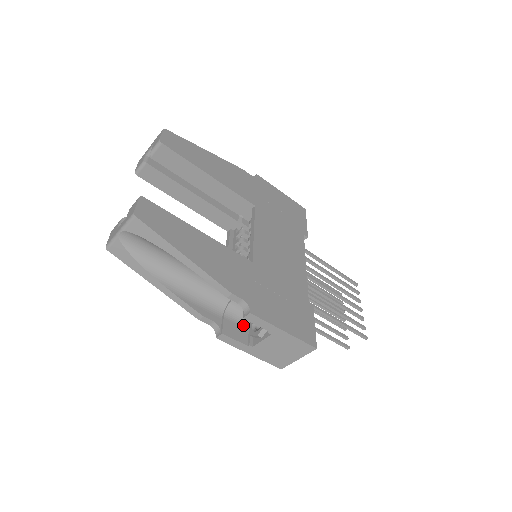
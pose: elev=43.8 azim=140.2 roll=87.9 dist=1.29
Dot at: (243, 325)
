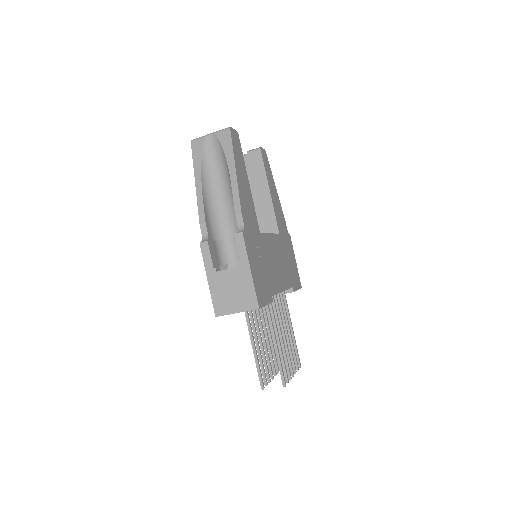
Dot at: (220, 261)
